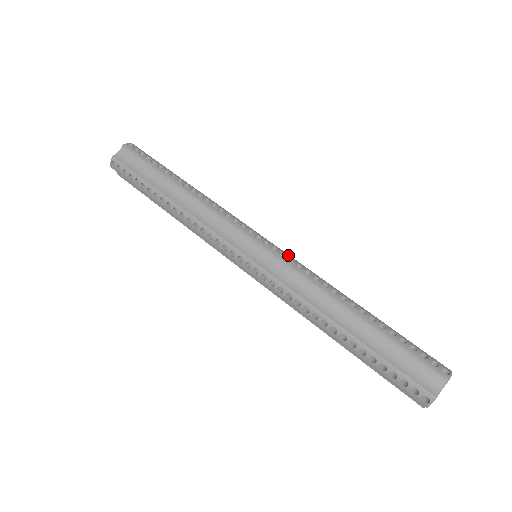
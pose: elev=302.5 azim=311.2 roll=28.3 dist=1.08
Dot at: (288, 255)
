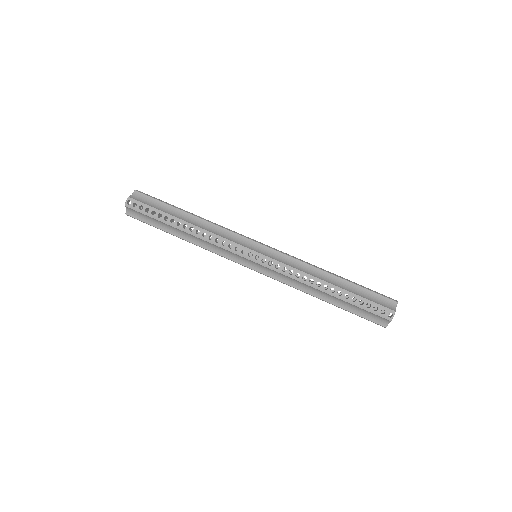
Dot at: occluded
